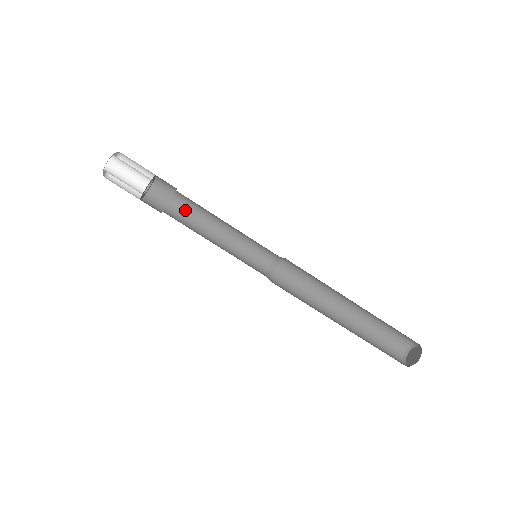
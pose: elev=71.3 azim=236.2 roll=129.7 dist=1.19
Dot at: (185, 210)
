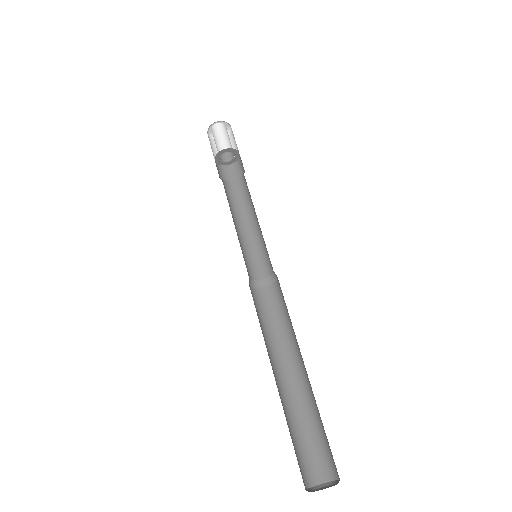
Dot at: (237, 193)
